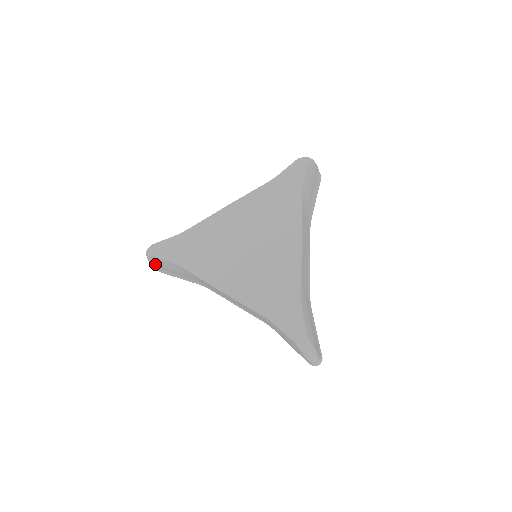
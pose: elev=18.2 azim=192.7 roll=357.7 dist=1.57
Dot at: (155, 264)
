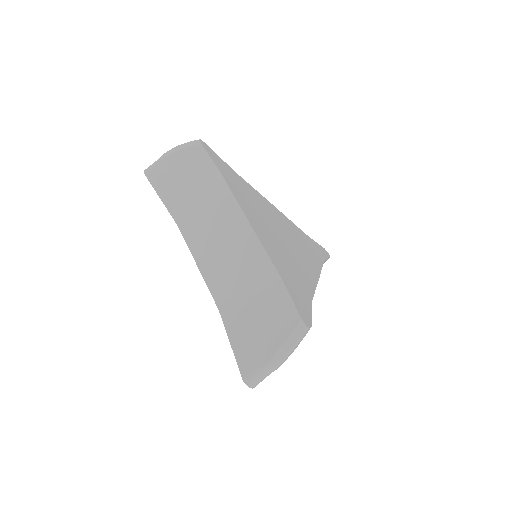
Dot at: (177, 158)
